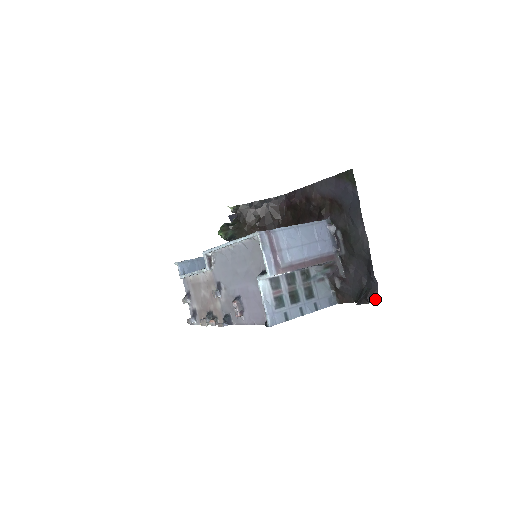
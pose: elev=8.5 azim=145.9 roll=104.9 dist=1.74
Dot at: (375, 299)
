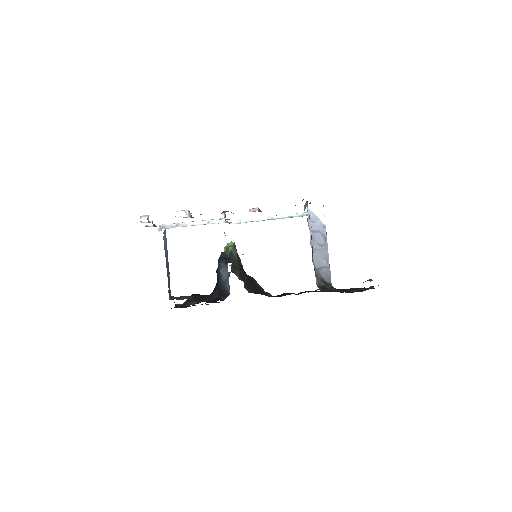
Dot at: occluded
